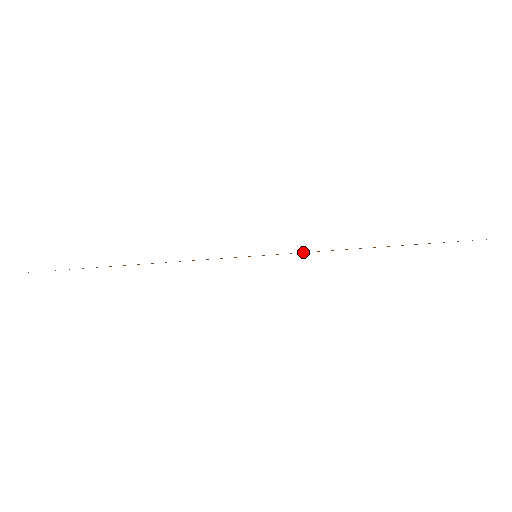
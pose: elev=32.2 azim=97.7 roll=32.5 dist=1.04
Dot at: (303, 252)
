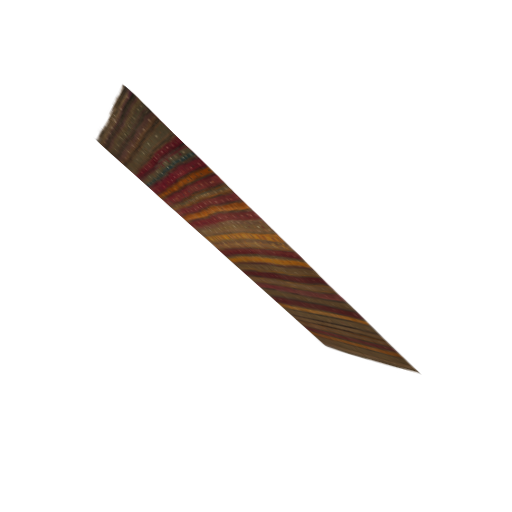
Dot at: (252, 281)
